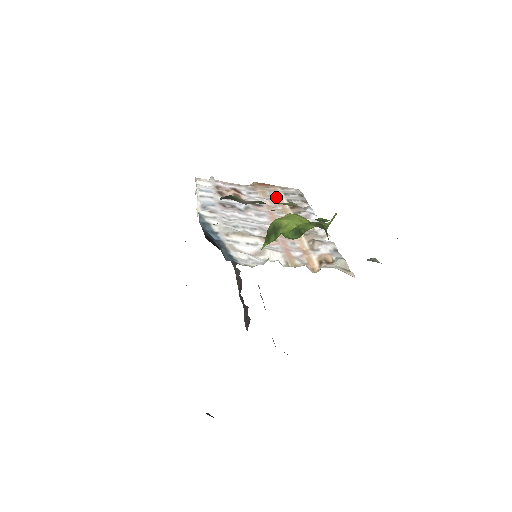
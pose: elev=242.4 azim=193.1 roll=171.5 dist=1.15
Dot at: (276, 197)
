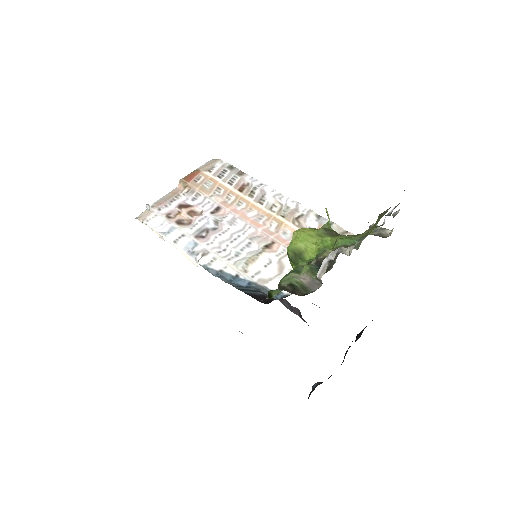
Dot at: (217, 187)
